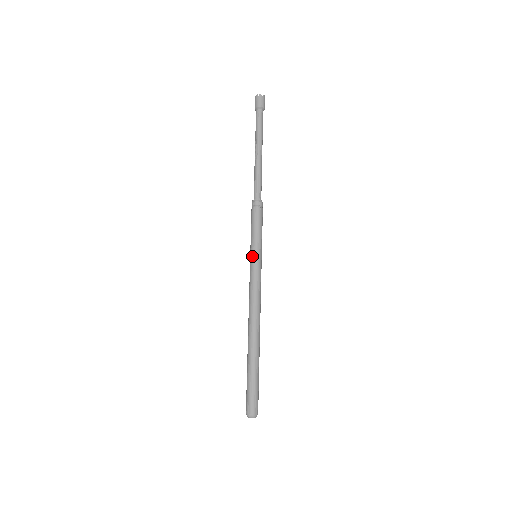
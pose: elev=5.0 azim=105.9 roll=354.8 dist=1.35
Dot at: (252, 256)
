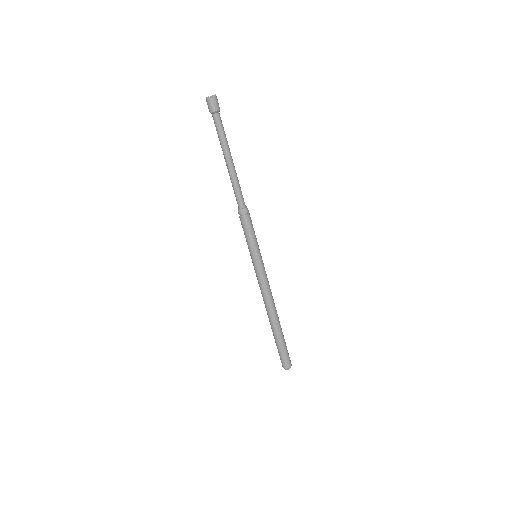
Dot at: (252, 259)
